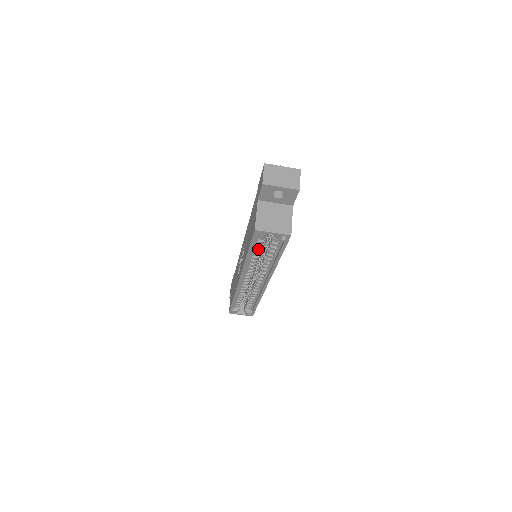
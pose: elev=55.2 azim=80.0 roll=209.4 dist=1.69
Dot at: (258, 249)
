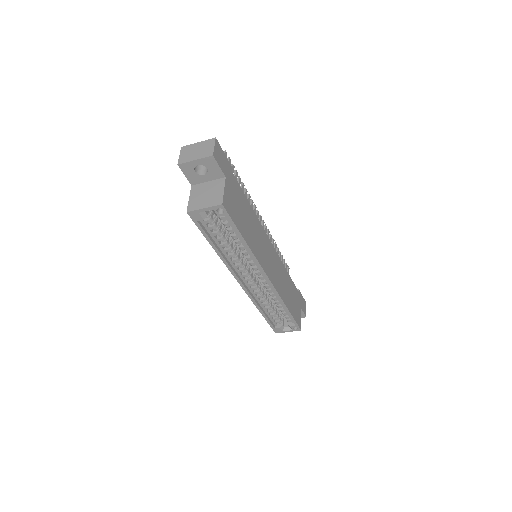
Dot at: (220, 237)
